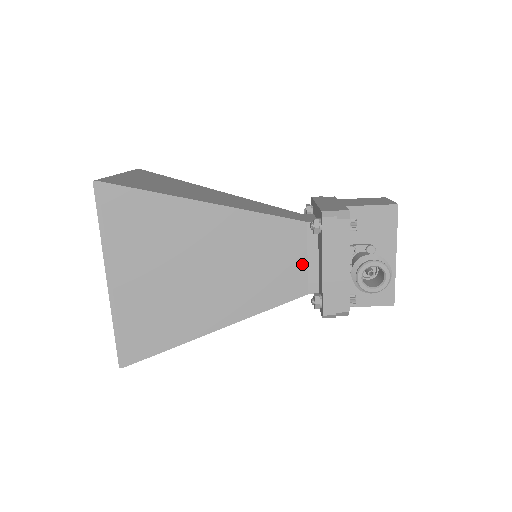
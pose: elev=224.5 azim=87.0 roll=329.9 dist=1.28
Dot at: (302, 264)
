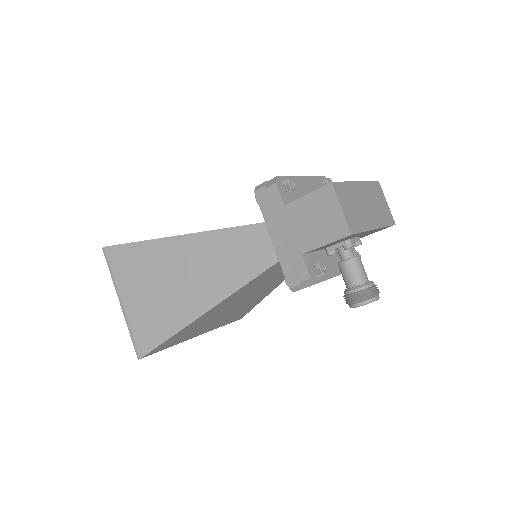
Dot at: occluded
